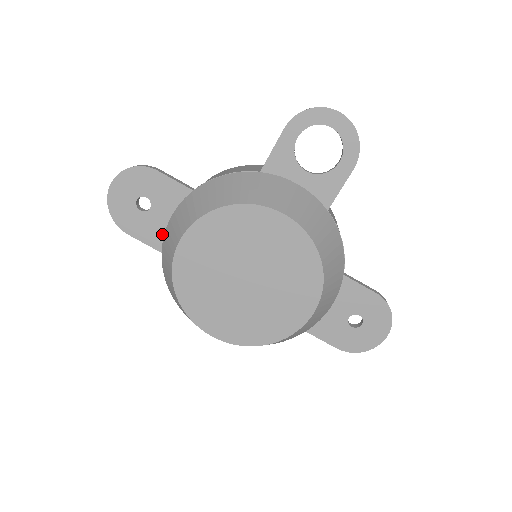
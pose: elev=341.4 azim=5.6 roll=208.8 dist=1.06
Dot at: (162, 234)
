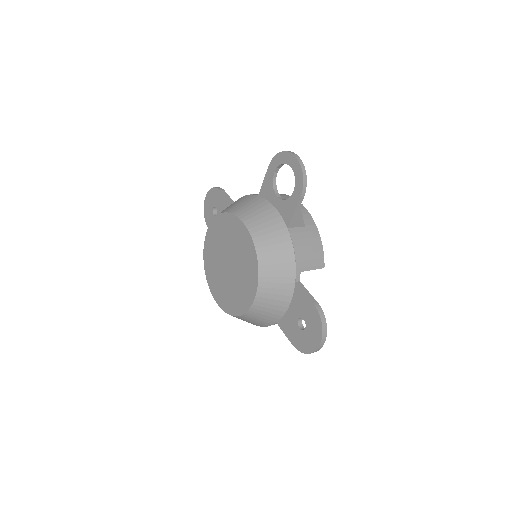
Dot at: occluded
